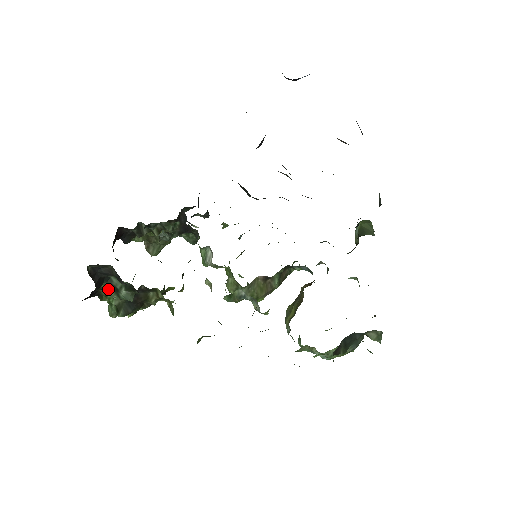
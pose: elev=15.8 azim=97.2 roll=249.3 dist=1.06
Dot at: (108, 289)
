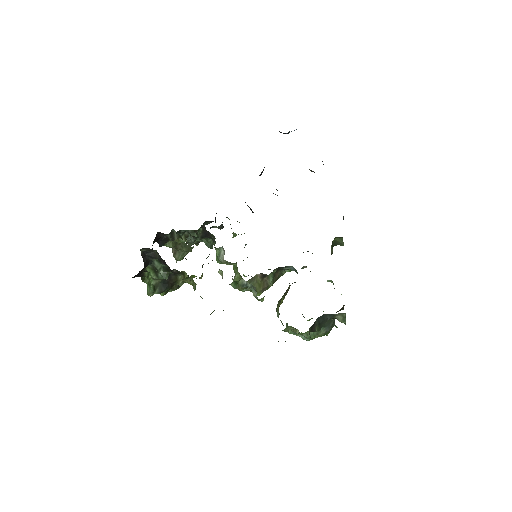
Dot at: (150, 271)
